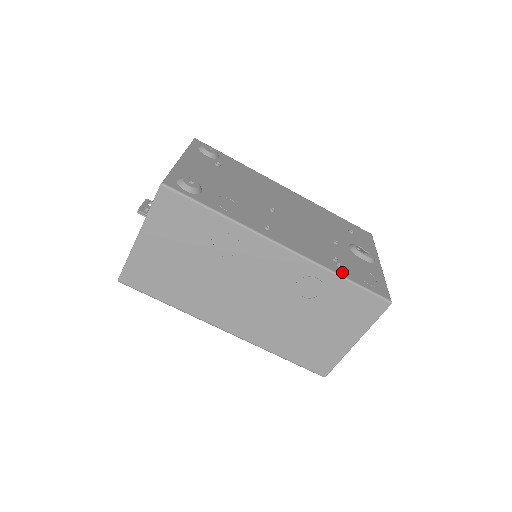
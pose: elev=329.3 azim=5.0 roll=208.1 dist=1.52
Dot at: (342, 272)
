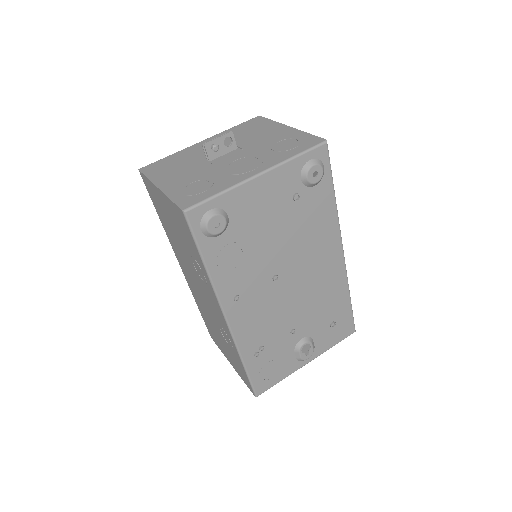
Dot at: (250, 361)
